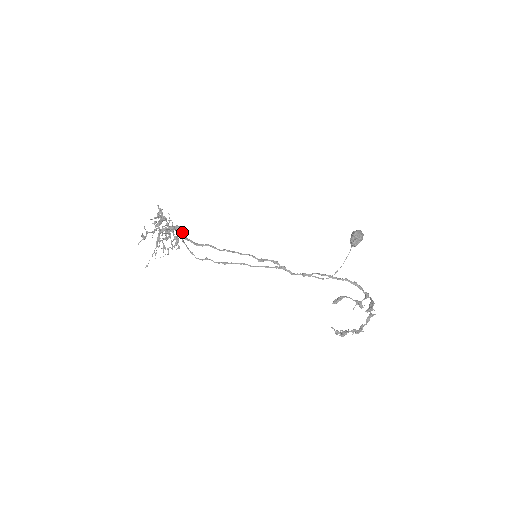
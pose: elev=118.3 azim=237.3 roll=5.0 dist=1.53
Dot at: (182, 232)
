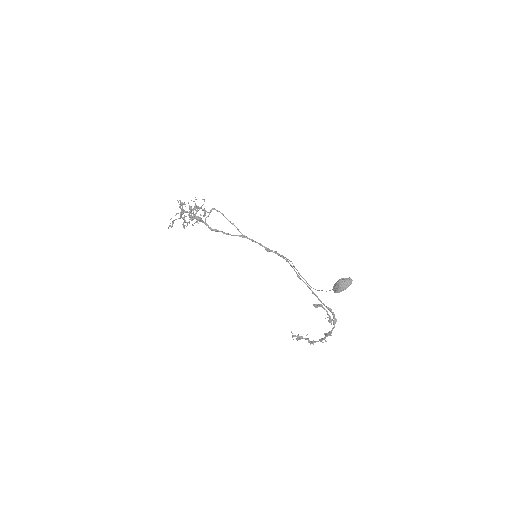
Dot at: (200, 221)
